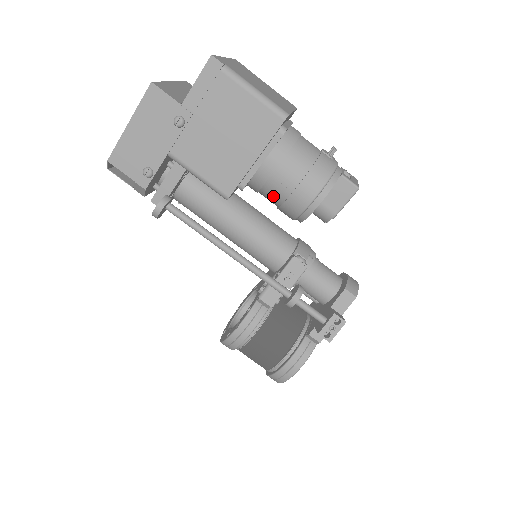
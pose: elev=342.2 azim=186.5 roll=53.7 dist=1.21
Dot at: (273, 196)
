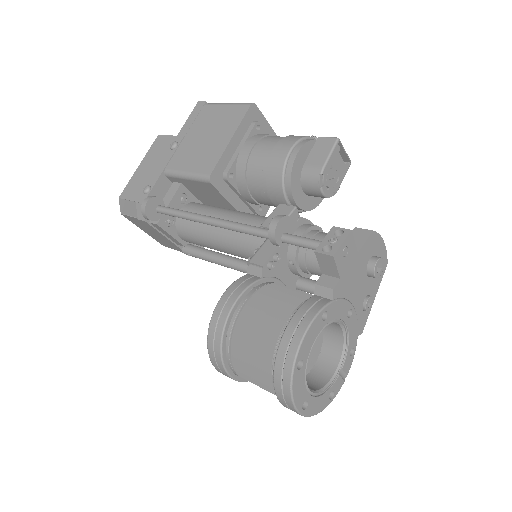
Dot at: (257, 175)
